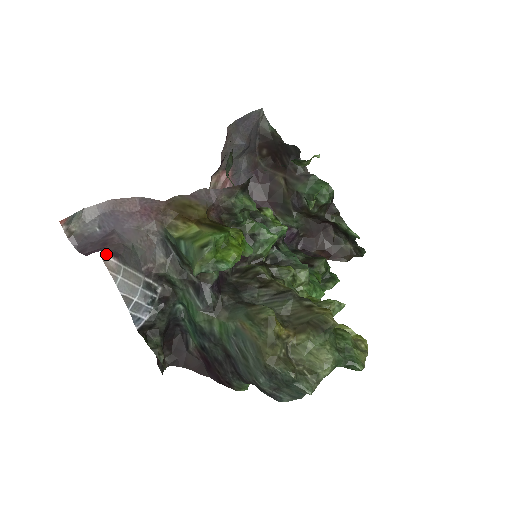
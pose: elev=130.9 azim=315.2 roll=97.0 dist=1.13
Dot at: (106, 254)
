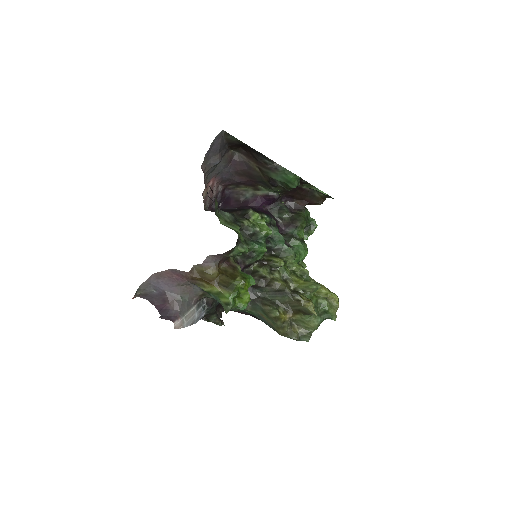
Dot at: (174, 325)
